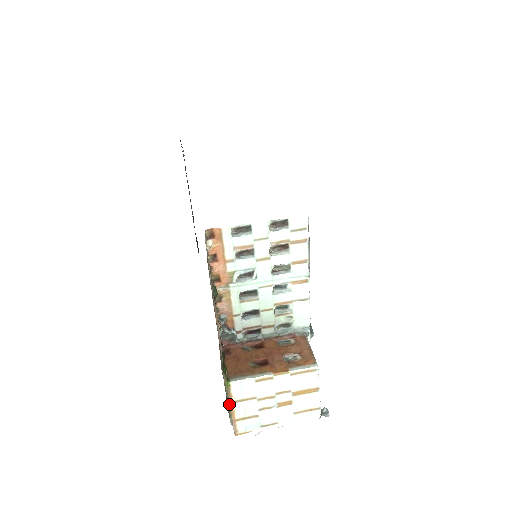
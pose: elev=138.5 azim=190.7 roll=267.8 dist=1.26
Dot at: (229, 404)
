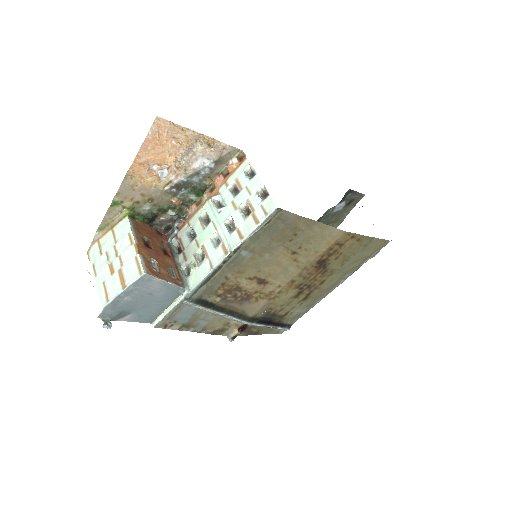
Dot at: (111, 228)
